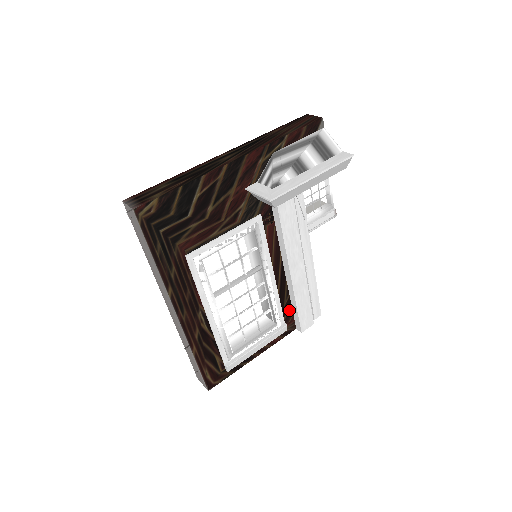
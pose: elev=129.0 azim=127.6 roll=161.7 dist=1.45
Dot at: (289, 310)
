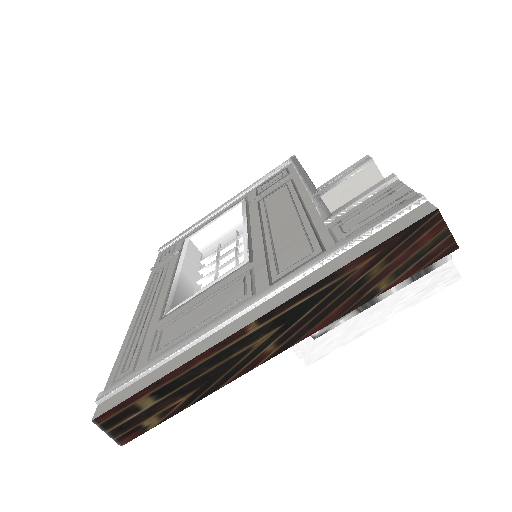
Dot at: occluded
